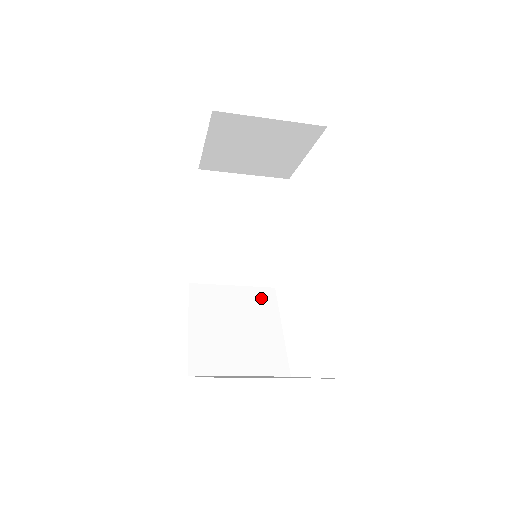
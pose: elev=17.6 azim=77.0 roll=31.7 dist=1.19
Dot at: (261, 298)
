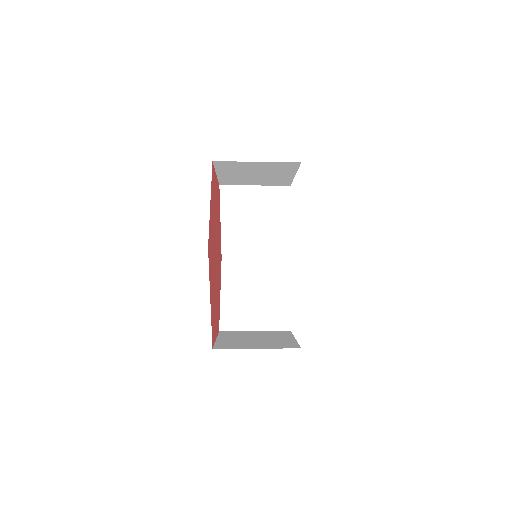
Dot at: (277, 197)
